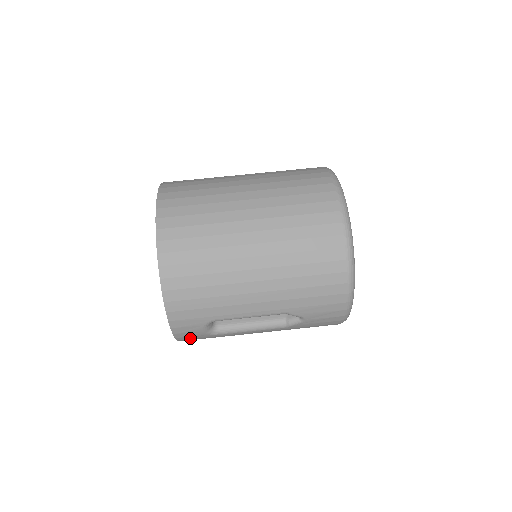
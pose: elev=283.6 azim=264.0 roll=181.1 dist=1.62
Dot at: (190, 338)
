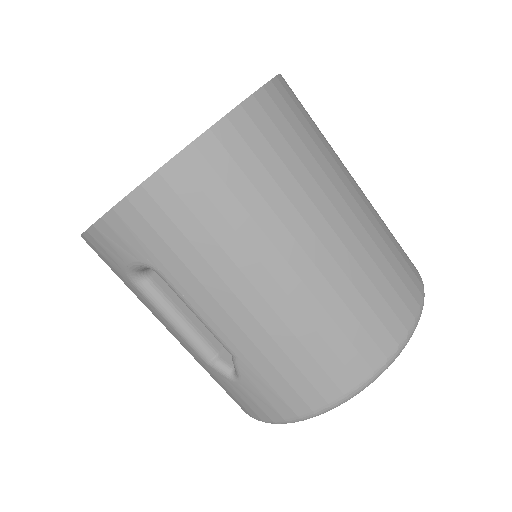
Dot at: (100, 250)
